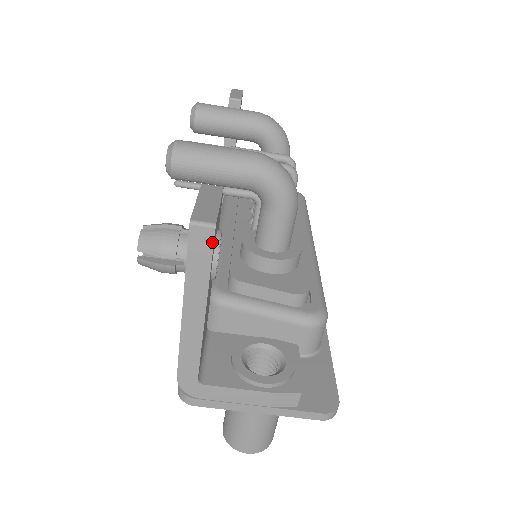
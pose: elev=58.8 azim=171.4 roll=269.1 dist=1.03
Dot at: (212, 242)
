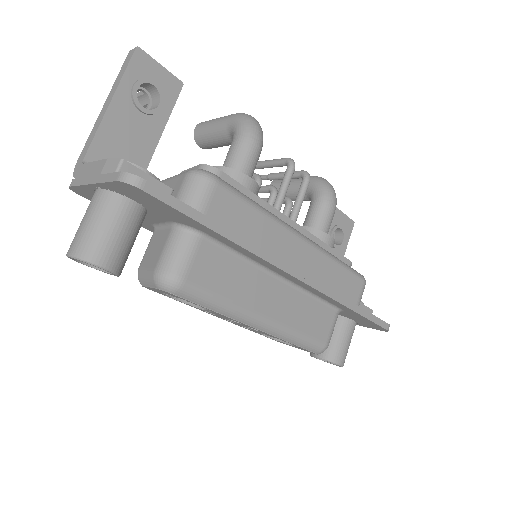
Dot at: (132, 56)
